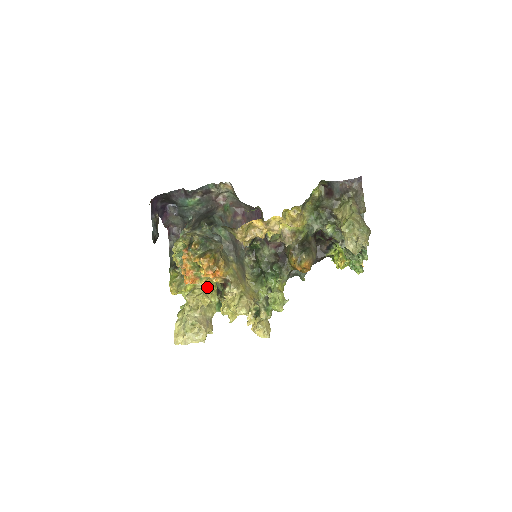
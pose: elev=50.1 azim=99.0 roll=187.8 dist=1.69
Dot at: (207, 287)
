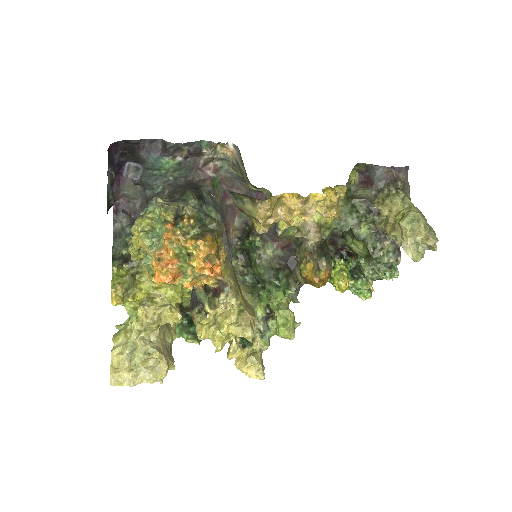
Dot at: (168, 298)
